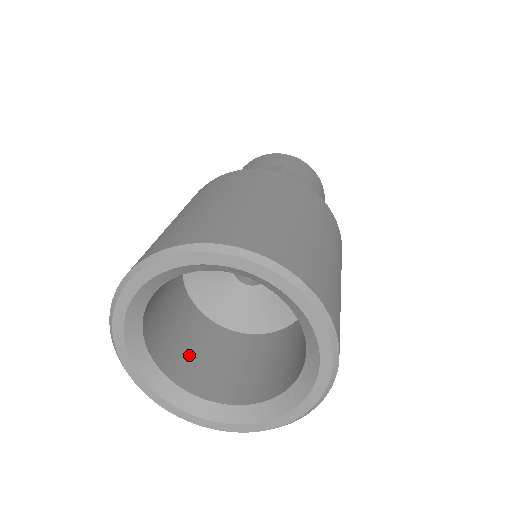
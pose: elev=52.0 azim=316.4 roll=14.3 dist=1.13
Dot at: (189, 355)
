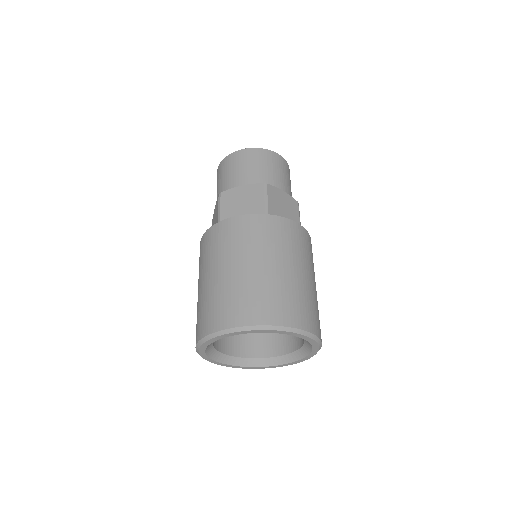
Dot at: occluded
